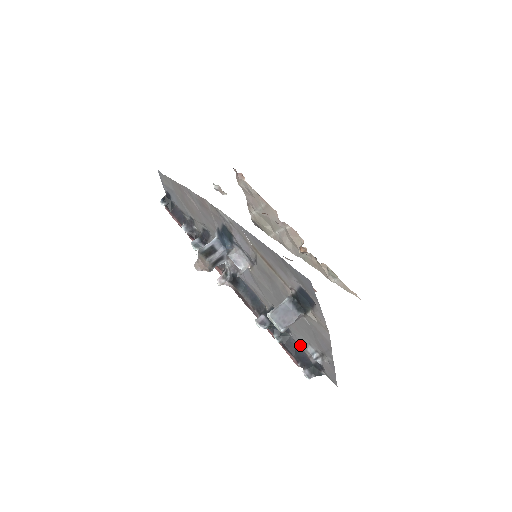
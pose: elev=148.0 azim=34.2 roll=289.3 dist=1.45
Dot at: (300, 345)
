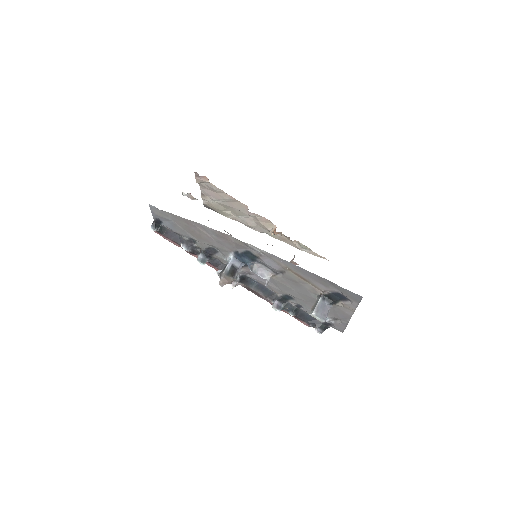
Dot at: occluded
